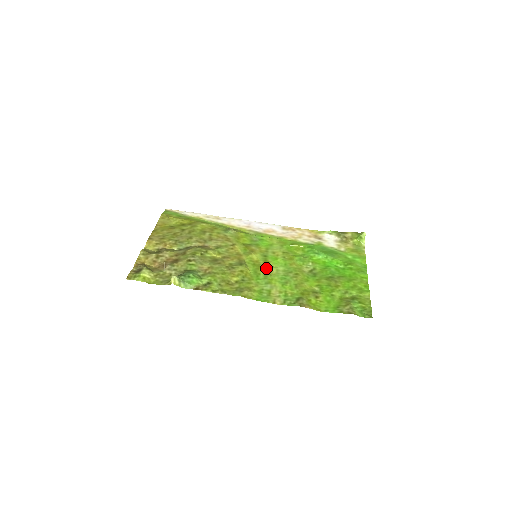
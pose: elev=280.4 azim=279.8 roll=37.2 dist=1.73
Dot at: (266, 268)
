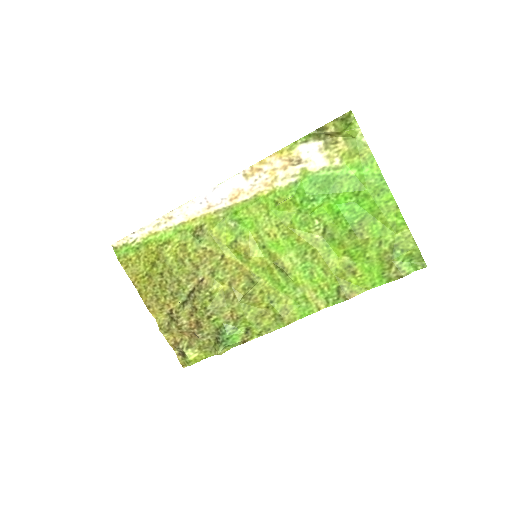
Dot at: (279, 268)
